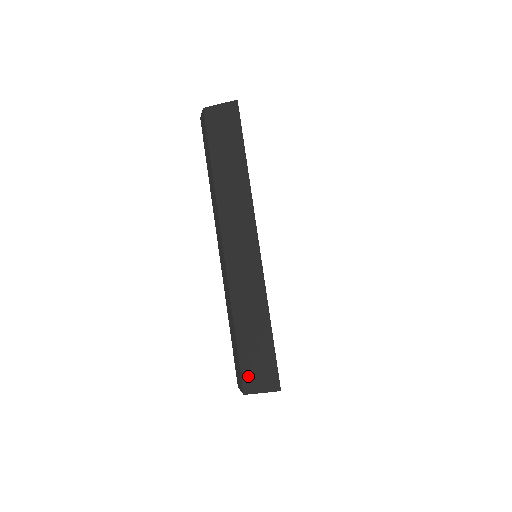
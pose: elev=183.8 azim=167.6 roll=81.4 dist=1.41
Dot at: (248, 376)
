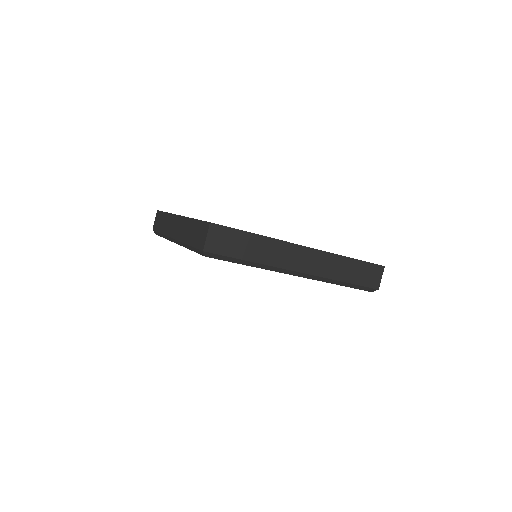
Dot at: (200, 244)
